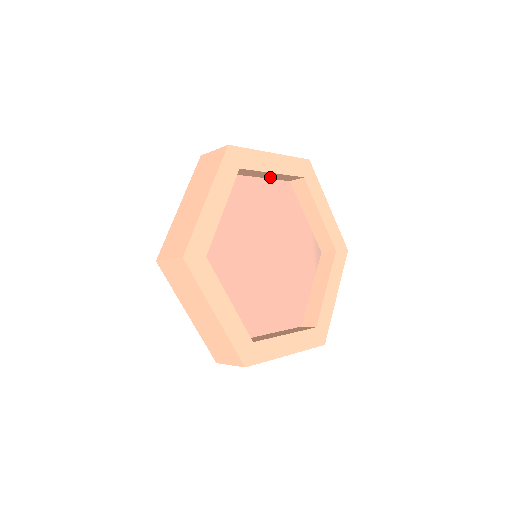
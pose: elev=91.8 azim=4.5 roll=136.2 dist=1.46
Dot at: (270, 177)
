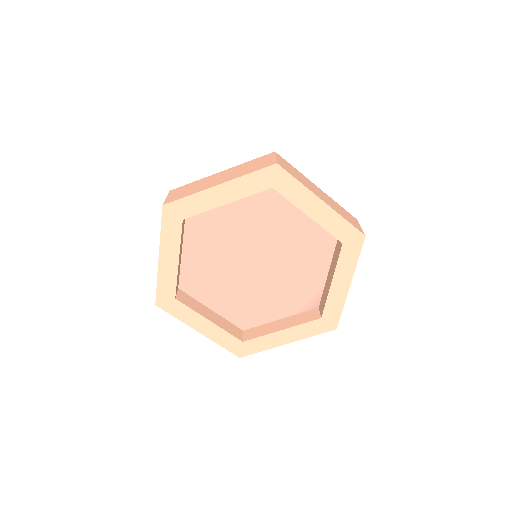
Dot at: occluded
